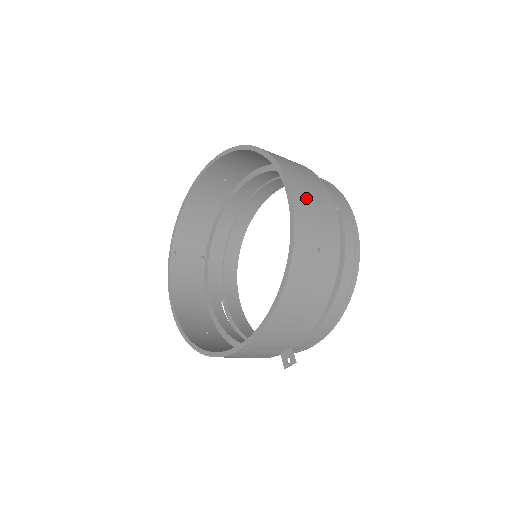
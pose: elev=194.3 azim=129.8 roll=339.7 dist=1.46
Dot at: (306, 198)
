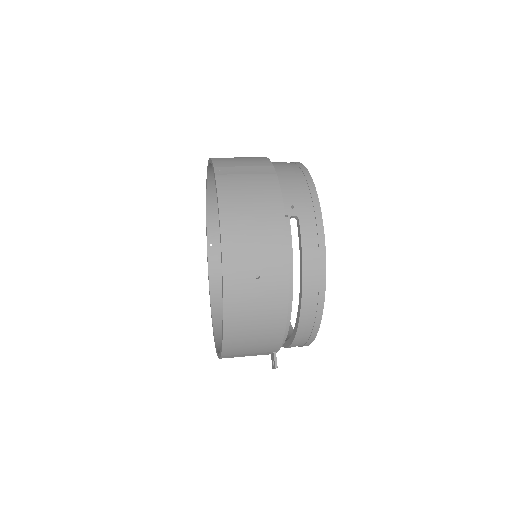
Dot at: (242, 225)
